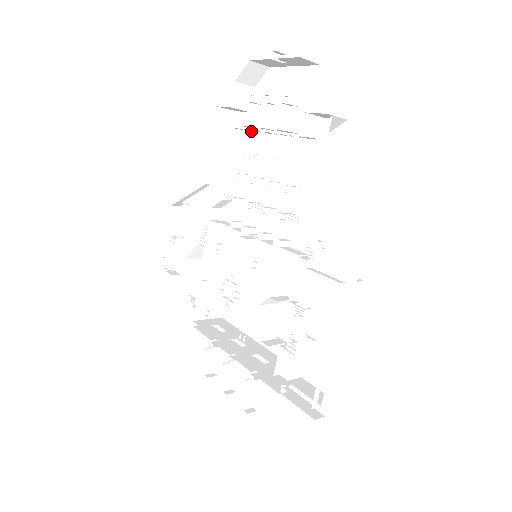
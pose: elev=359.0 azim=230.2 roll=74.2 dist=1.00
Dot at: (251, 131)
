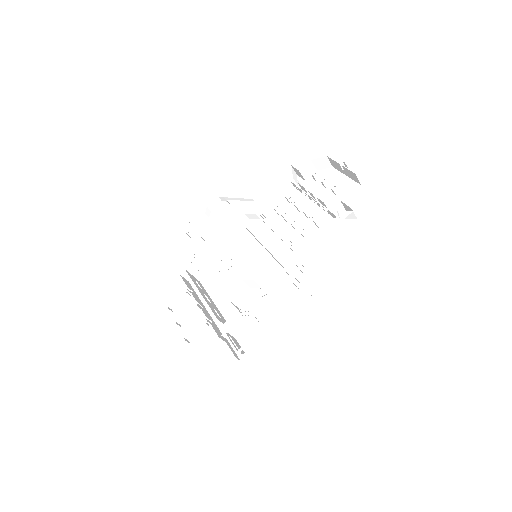
Dot at: (299, 191)
